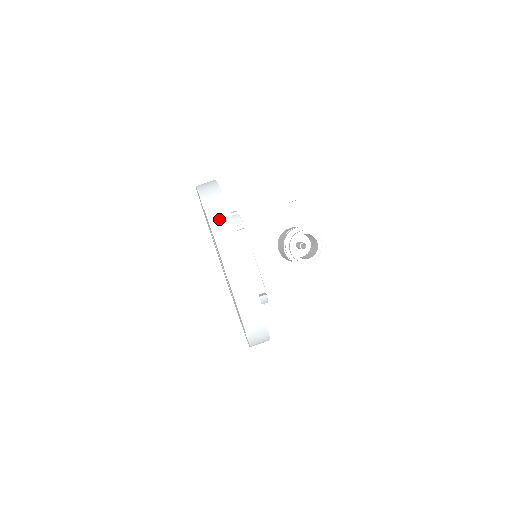
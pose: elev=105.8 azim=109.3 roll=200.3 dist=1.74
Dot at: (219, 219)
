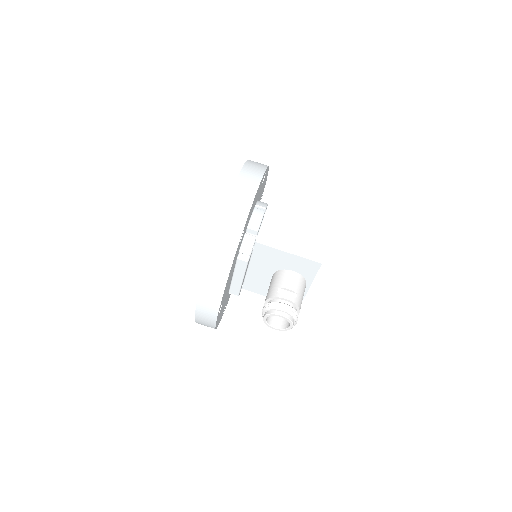
Dot at: (215, 275)
